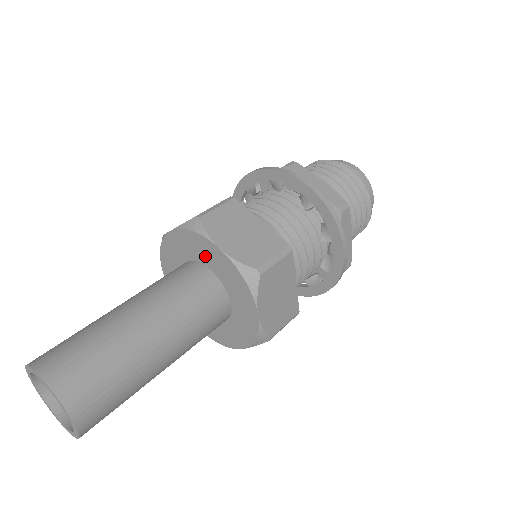
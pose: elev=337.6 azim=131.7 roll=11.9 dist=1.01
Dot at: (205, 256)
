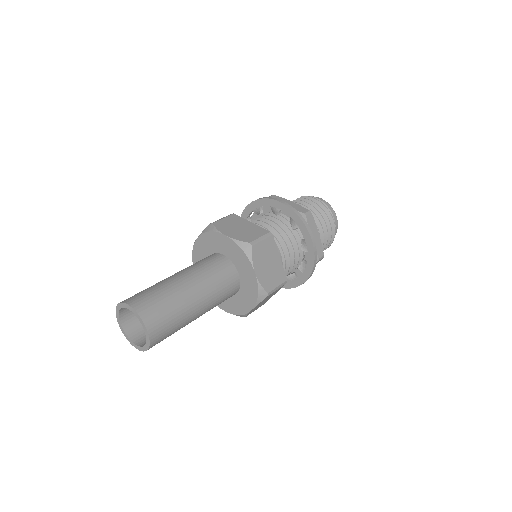
Dot at: (241, 266)
